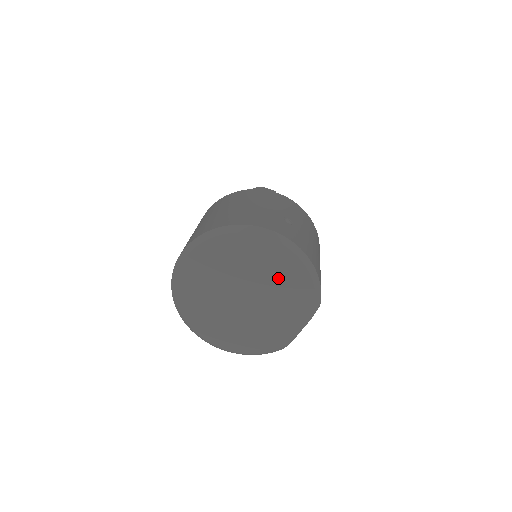
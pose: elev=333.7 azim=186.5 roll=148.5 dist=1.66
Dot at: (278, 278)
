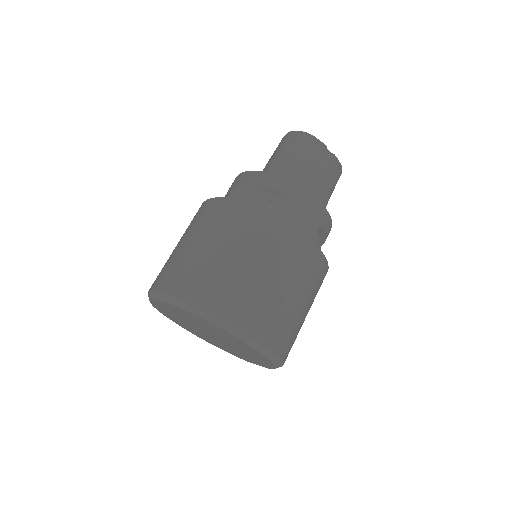
Dot at: (243, 348)
